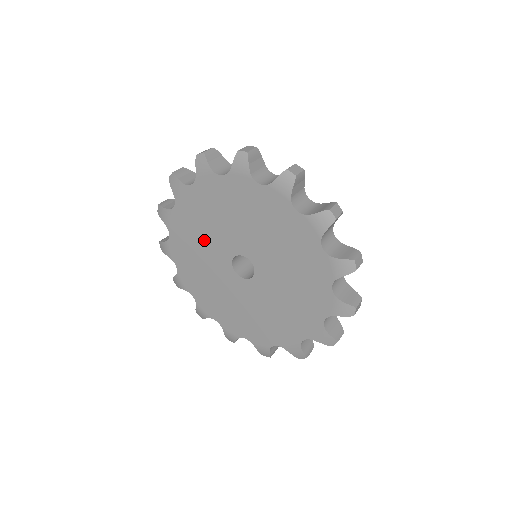
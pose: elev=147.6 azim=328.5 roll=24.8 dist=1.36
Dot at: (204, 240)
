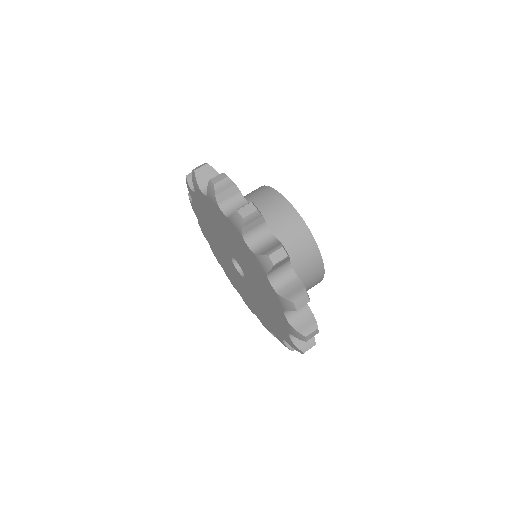
Dot at: (214, 229)
